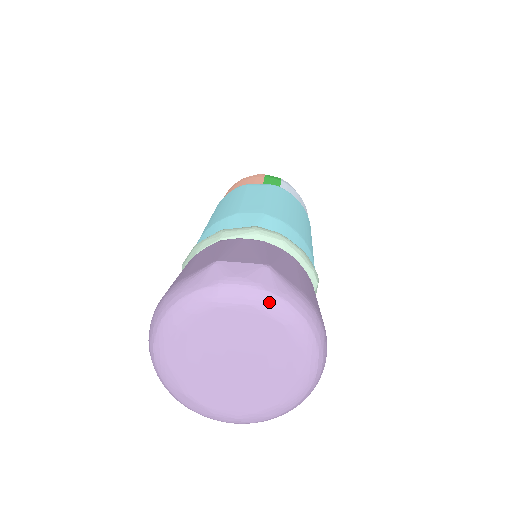
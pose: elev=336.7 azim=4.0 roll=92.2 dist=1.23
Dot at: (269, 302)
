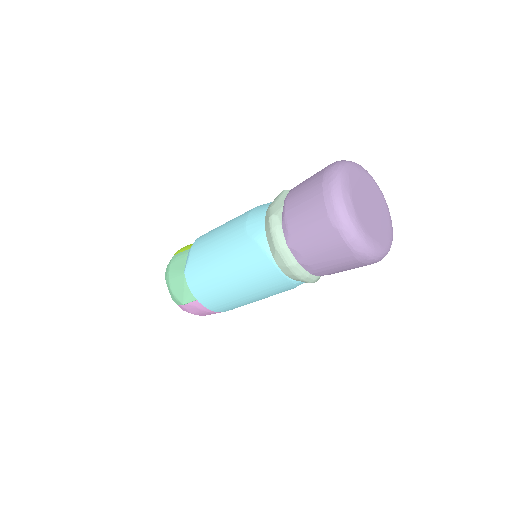
Dot at: occluded
